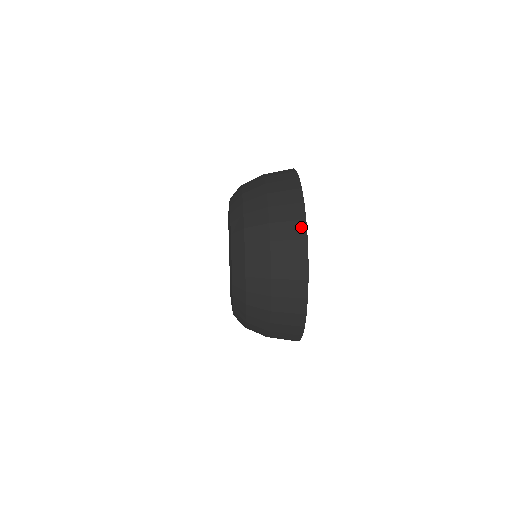
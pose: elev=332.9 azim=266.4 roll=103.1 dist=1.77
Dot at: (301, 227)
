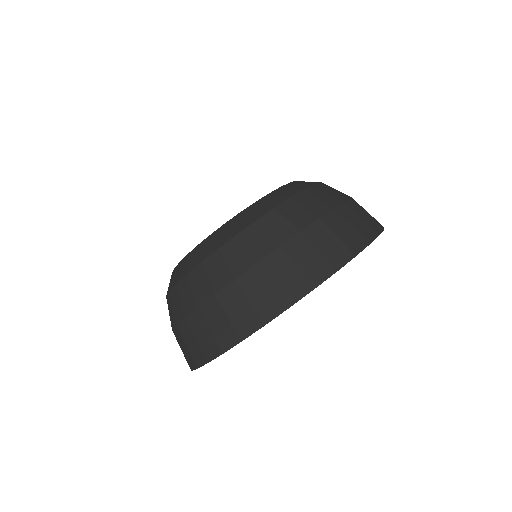
Dot at: (188, 364)
